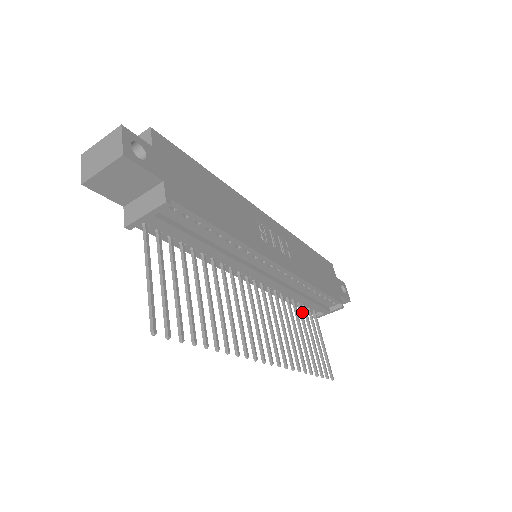
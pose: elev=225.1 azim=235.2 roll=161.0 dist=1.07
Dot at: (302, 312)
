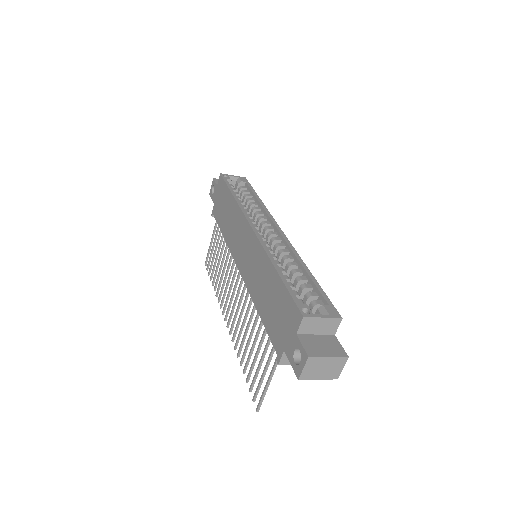
Dot at: (223, 237)
